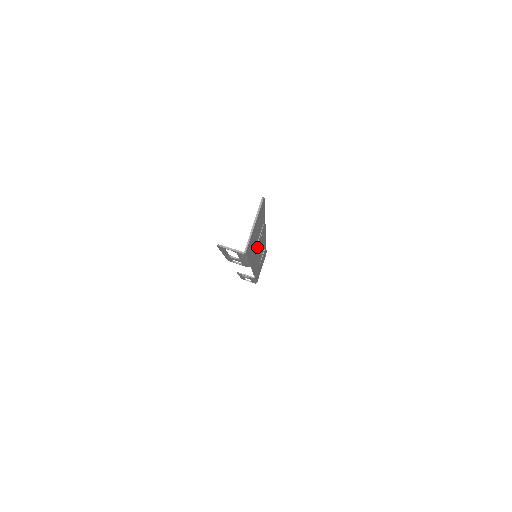
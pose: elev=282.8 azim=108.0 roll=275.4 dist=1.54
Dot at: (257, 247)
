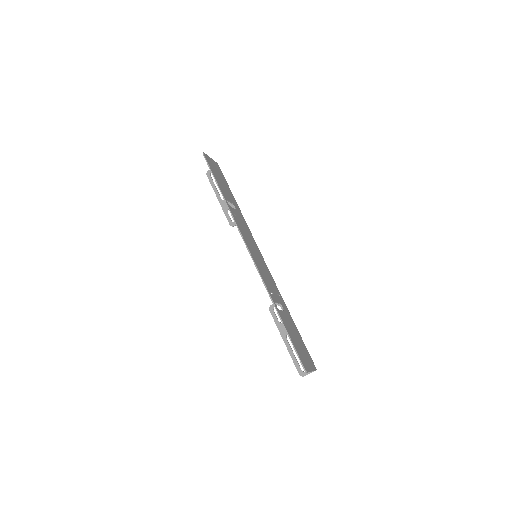
Dot at: (276, 295)
